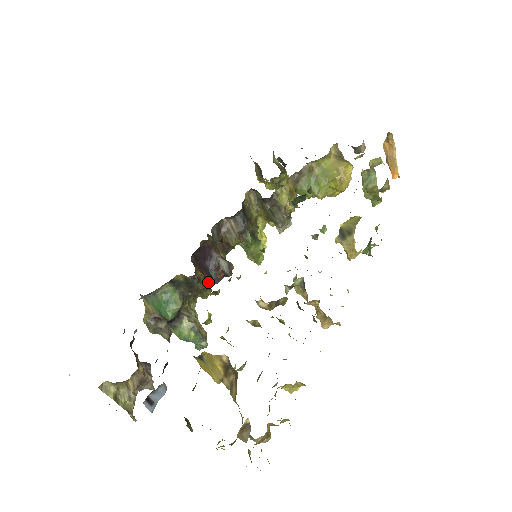
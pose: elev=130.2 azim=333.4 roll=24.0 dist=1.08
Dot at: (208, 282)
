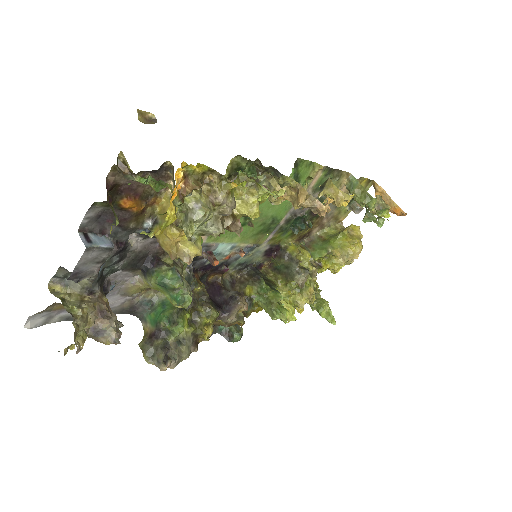
Dot at: (215, 306)
